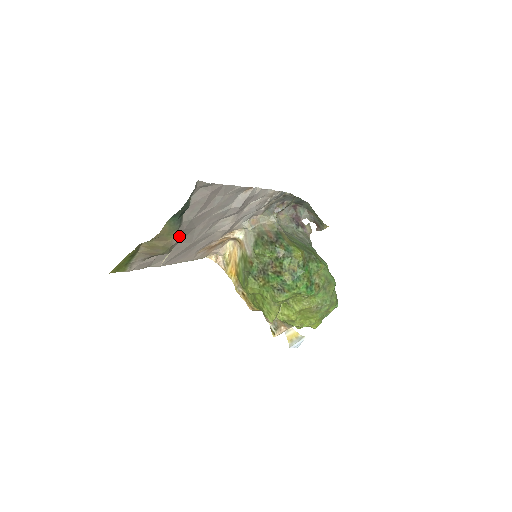
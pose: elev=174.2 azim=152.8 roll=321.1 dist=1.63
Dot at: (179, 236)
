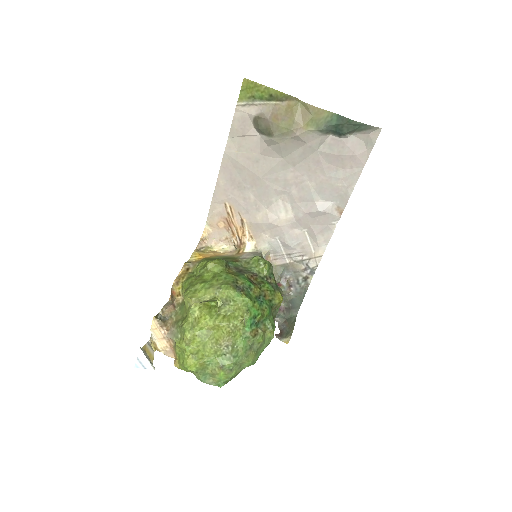
Dot at: (302, 138)
